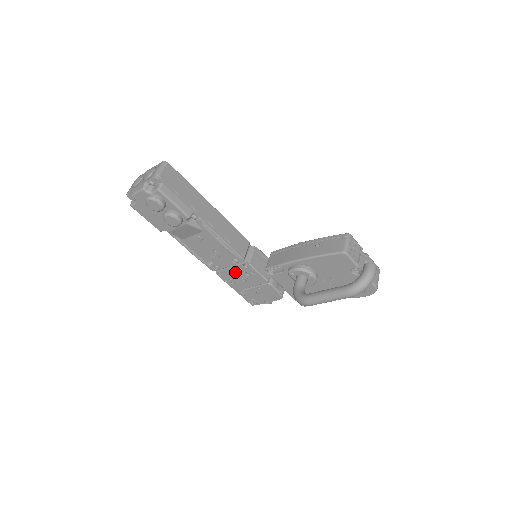
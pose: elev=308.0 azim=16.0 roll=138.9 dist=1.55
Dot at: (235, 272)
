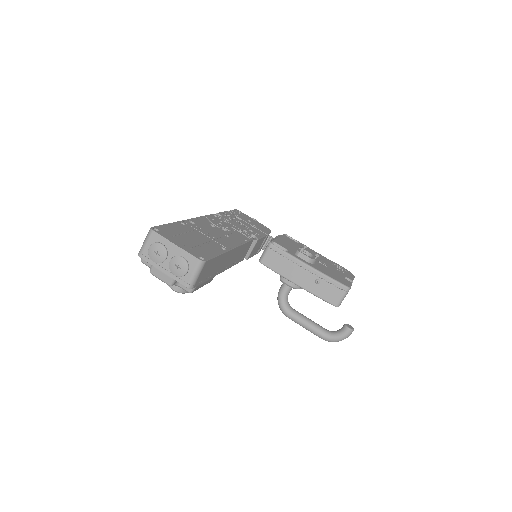
Dot at: occluded
